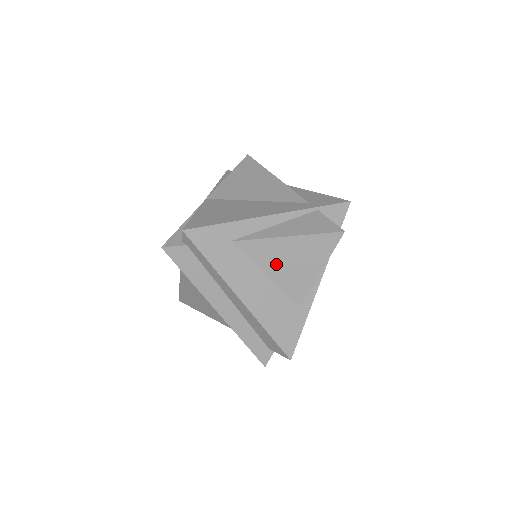
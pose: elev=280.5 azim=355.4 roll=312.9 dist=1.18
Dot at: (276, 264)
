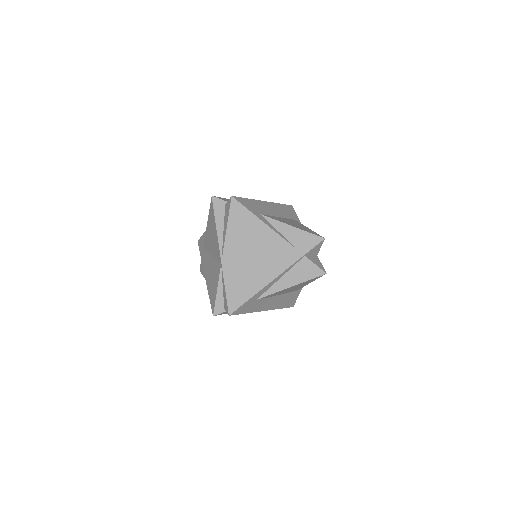
Dot at: (283, 292)
